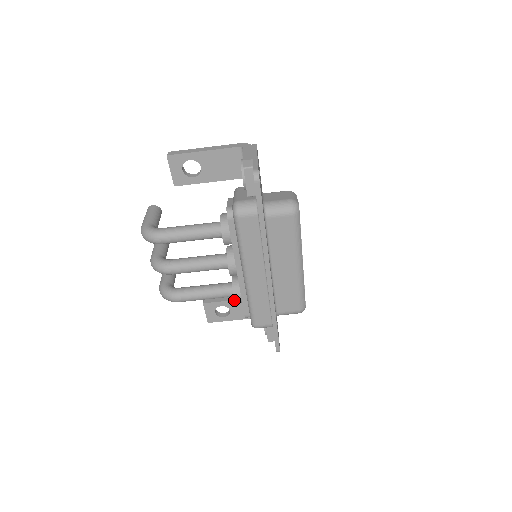
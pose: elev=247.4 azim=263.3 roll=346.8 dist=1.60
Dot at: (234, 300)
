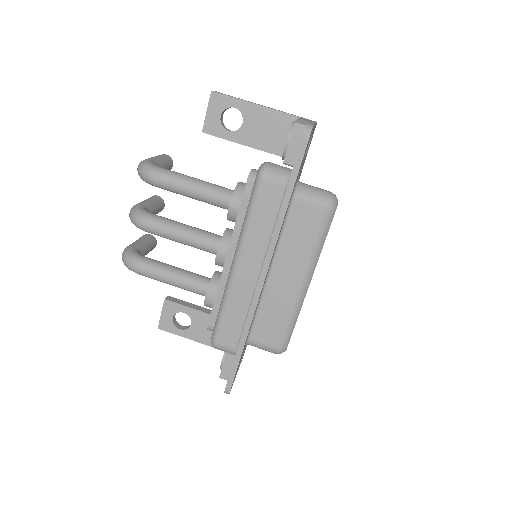
Dot at: (205, 298)
